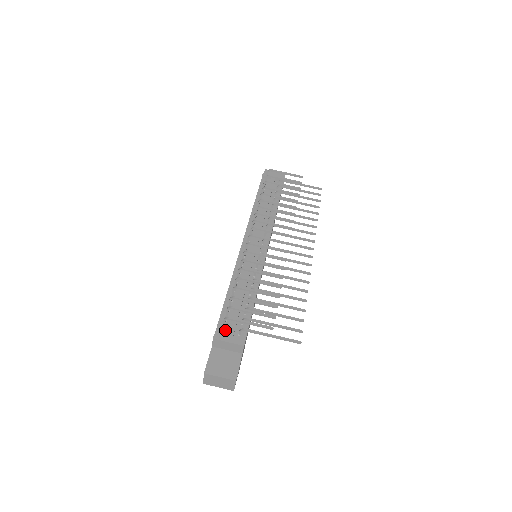
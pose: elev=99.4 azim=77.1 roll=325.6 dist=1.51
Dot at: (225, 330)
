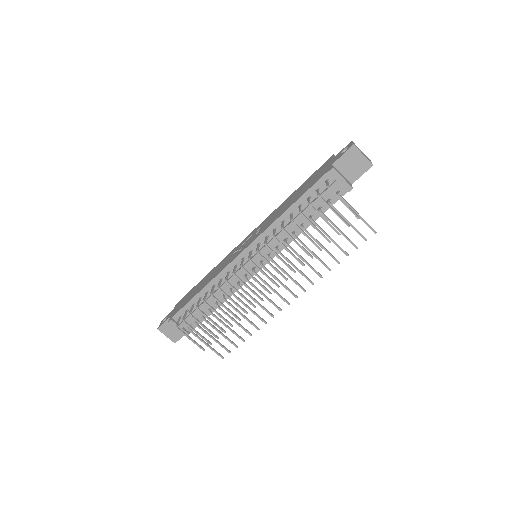
Dot at: occluded
